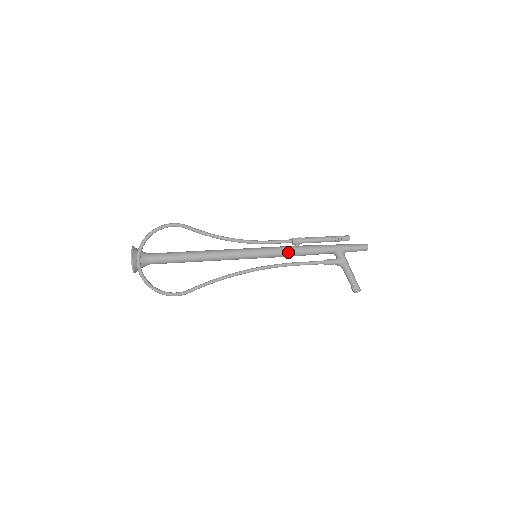
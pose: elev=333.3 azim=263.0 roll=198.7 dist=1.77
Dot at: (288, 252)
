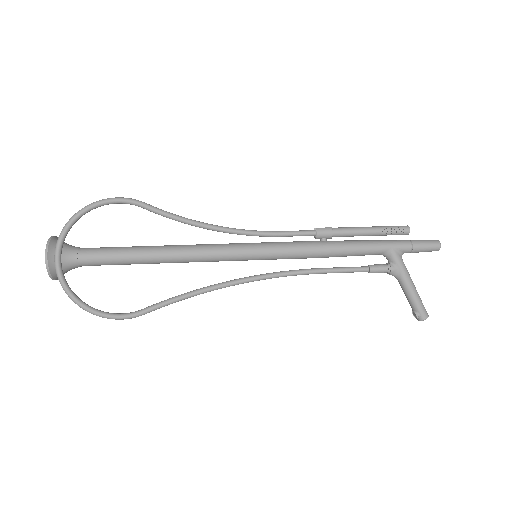
Dot at: (309, 250)
